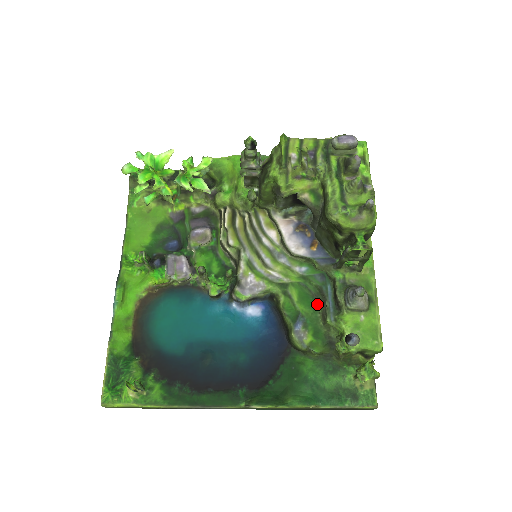
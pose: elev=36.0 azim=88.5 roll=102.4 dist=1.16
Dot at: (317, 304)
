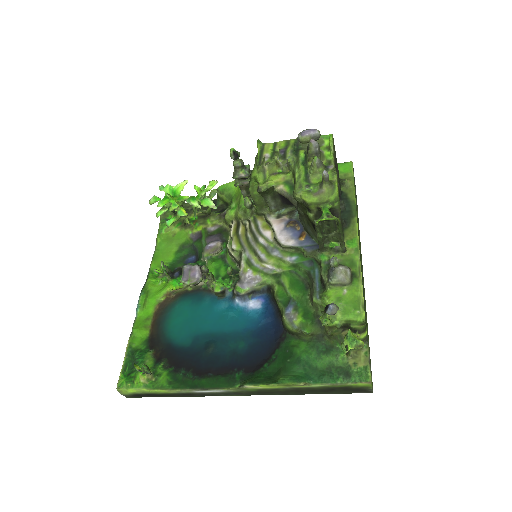
Dot at: (306, 288)
